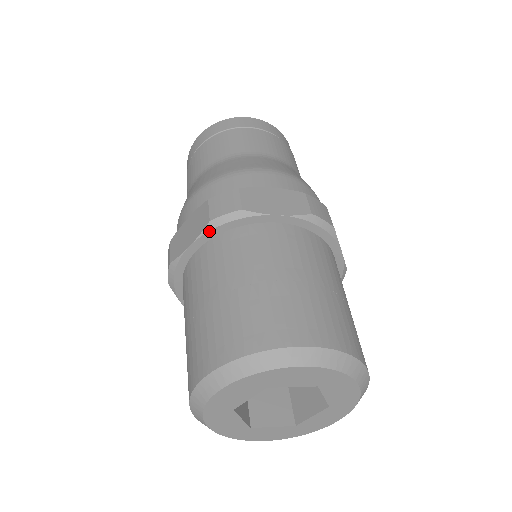
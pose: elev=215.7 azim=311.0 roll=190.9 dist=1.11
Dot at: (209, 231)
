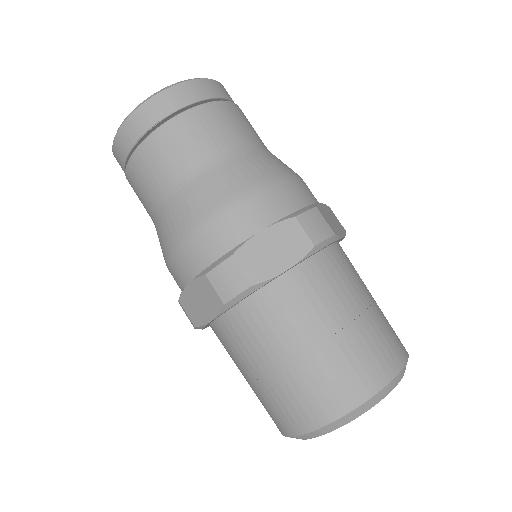
Dot at: (310, 255)
